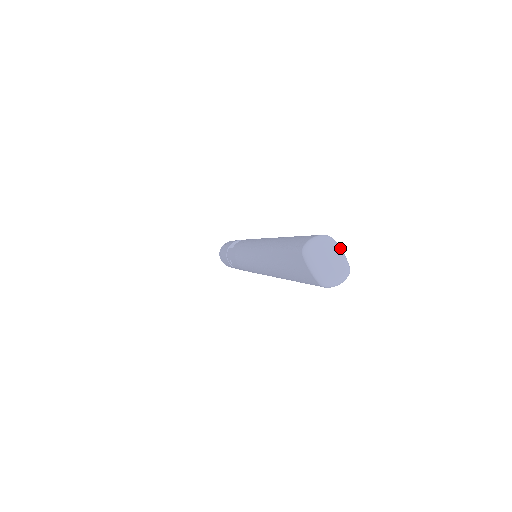
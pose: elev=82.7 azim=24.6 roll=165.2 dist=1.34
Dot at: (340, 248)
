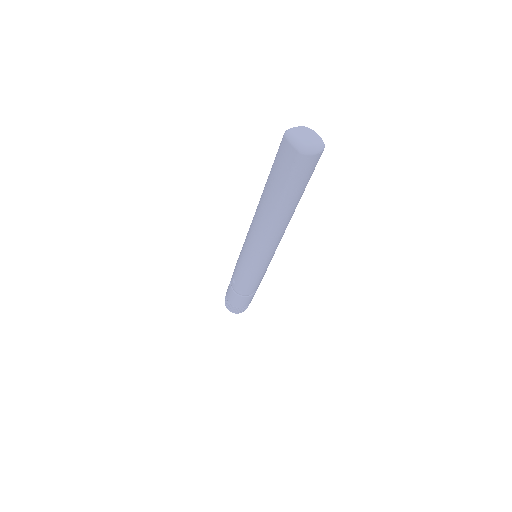
Dot at: occluded
